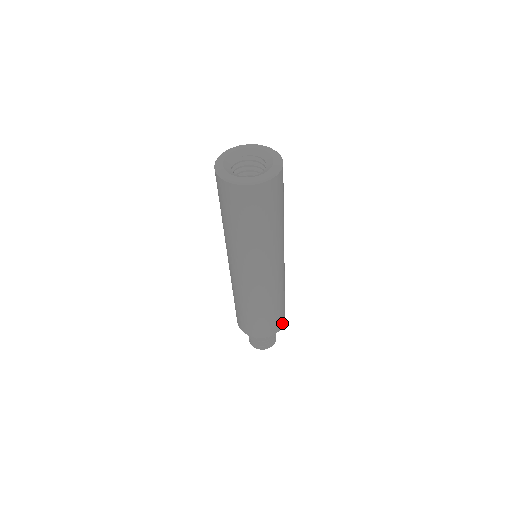
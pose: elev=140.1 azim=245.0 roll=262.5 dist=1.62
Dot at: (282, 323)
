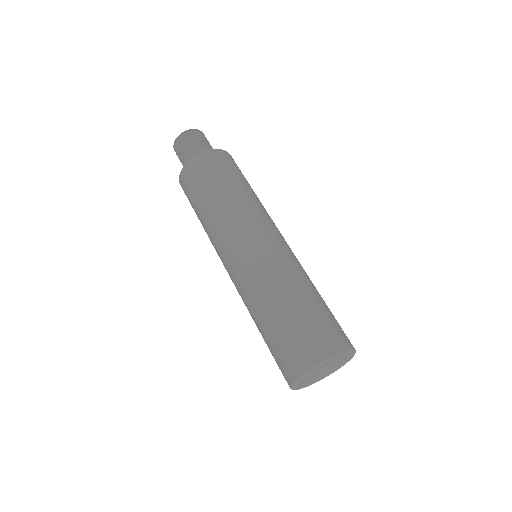
Dot at: occluded
